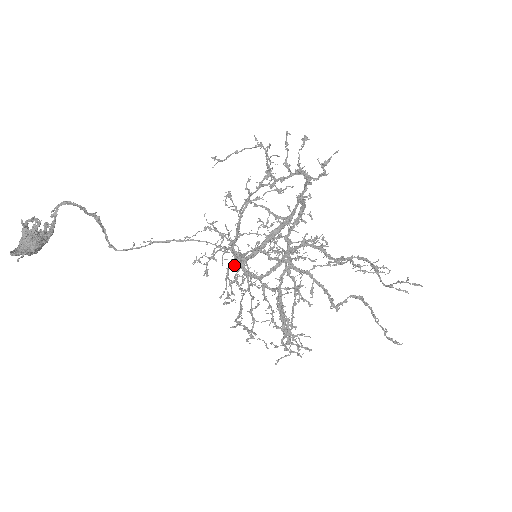
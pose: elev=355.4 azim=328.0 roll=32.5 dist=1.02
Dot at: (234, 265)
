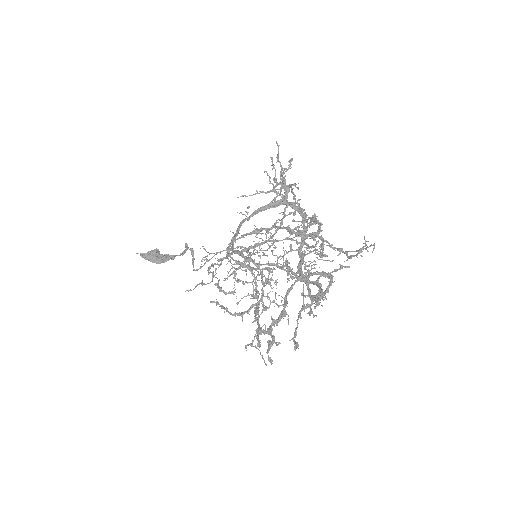
Dot at: occluded
